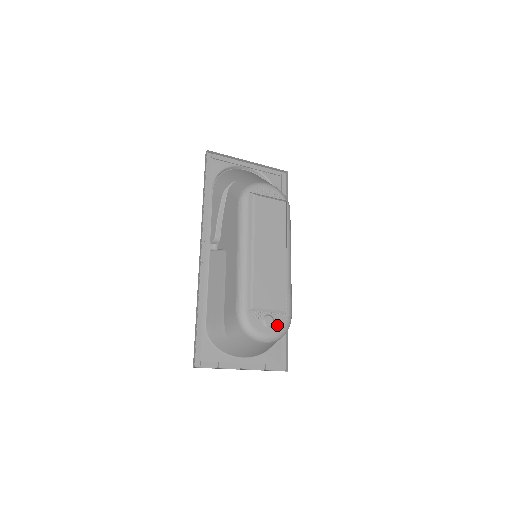
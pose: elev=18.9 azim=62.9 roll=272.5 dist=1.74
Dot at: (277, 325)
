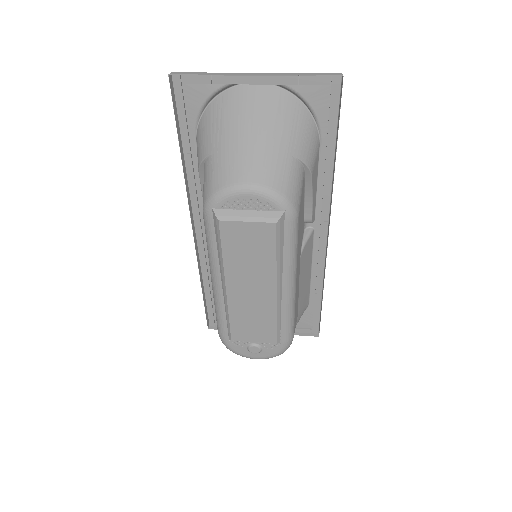
Dot at: (267, 351)
